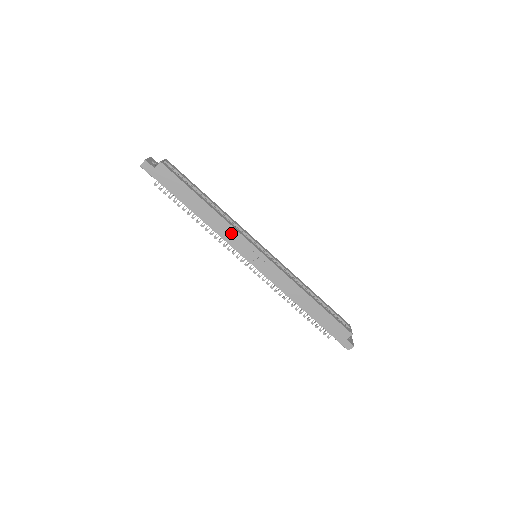
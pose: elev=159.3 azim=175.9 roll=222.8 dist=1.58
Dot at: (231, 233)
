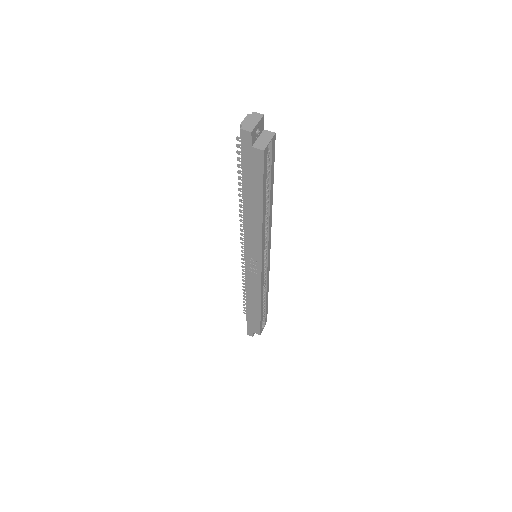
Dot at: (255, 240)
